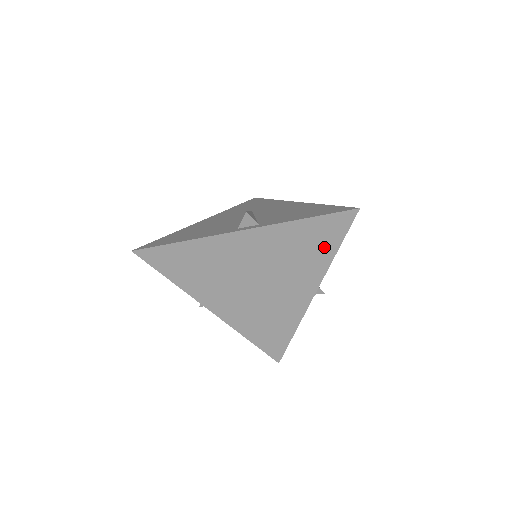
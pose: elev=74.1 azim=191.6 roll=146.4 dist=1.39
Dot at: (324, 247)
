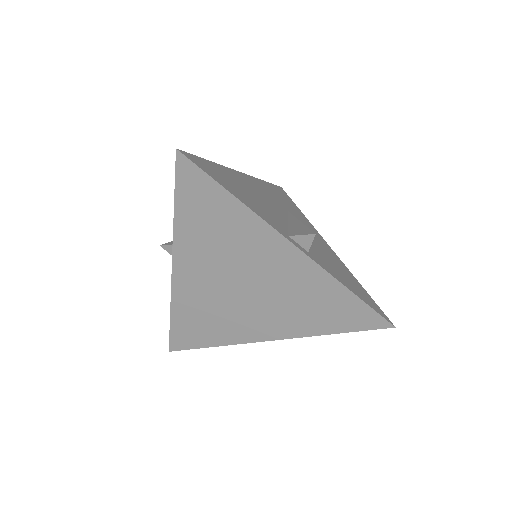
Dot at: (331, 321)
